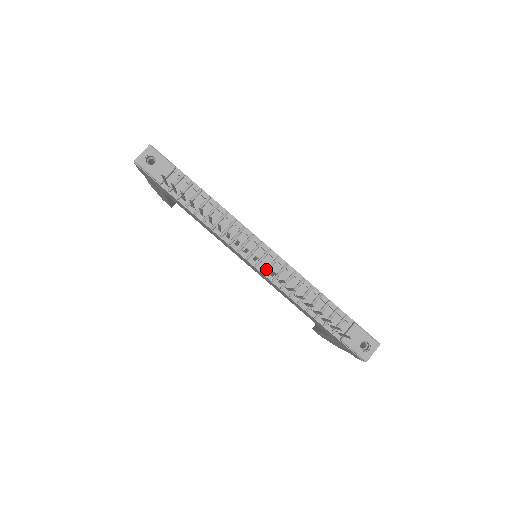
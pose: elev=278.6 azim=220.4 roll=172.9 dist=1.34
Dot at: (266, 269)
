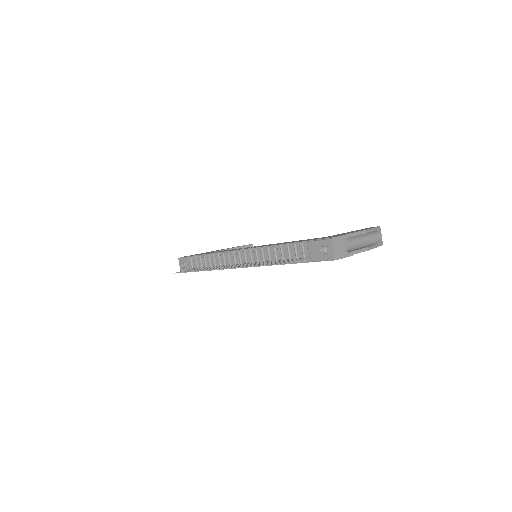
Dot at: occluded
